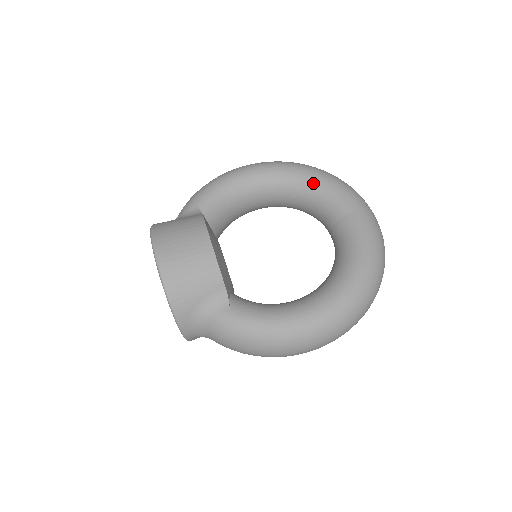
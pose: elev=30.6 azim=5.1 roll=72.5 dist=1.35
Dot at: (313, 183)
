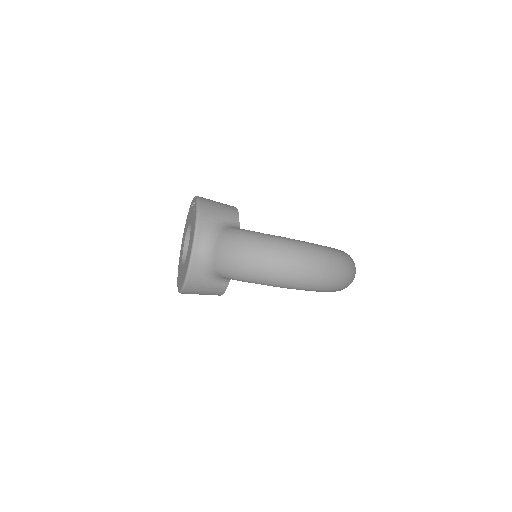
Dot at: occluded
